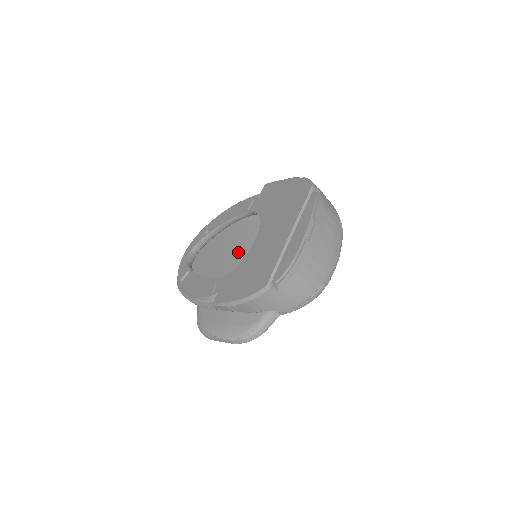
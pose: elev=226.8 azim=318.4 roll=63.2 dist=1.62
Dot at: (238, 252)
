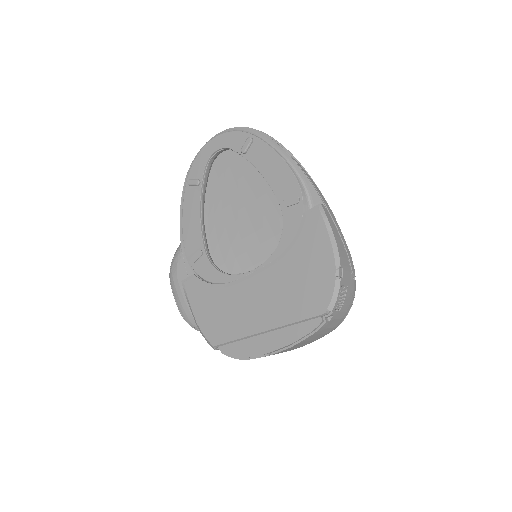
Dot at: (254, 215)
